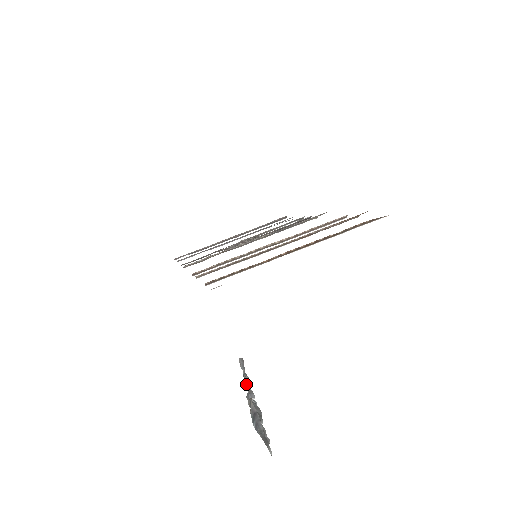
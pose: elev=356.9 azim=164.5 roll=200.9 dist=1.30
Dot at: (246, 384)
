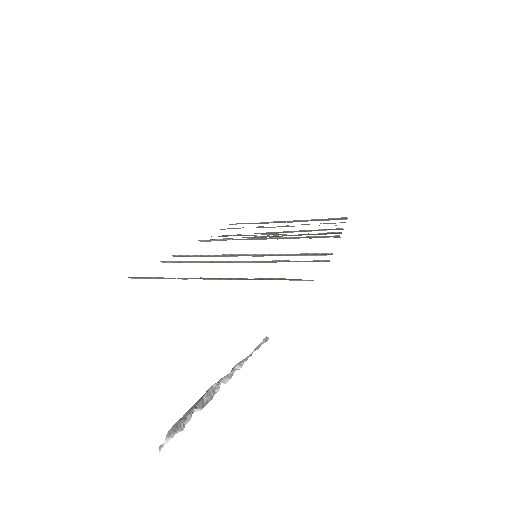
Dot at: (235, 366)
